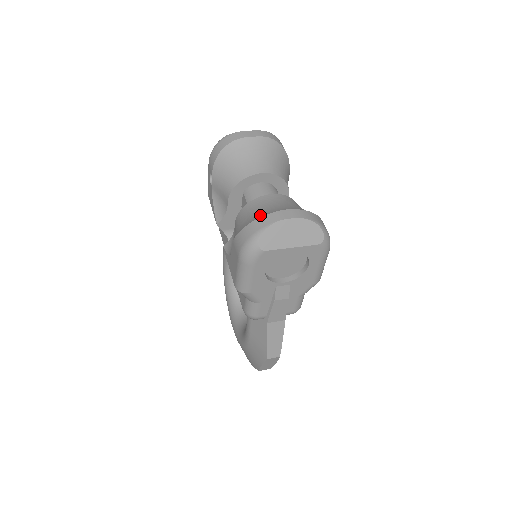
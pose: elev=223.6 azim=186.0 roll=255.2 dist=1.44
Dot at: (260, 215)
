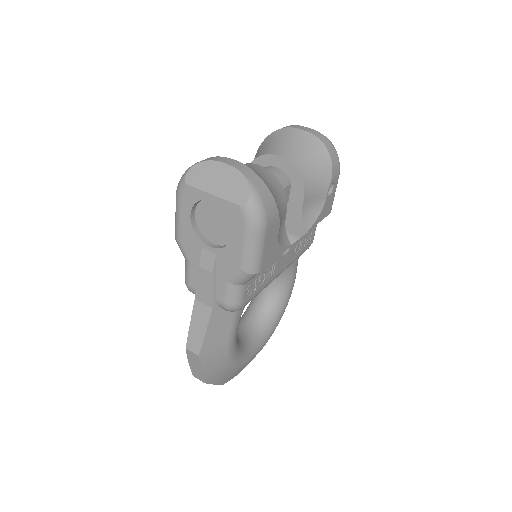
Dot at: occluded
